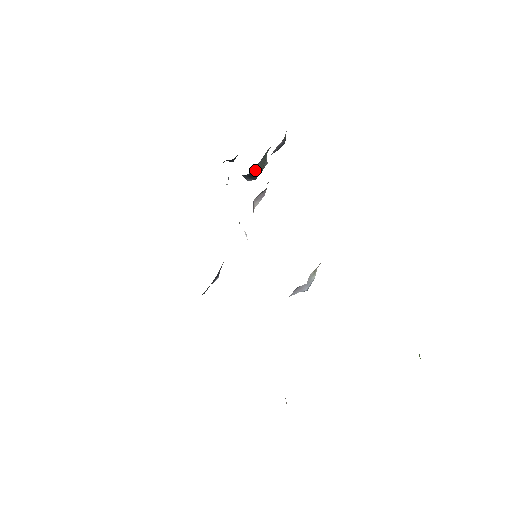
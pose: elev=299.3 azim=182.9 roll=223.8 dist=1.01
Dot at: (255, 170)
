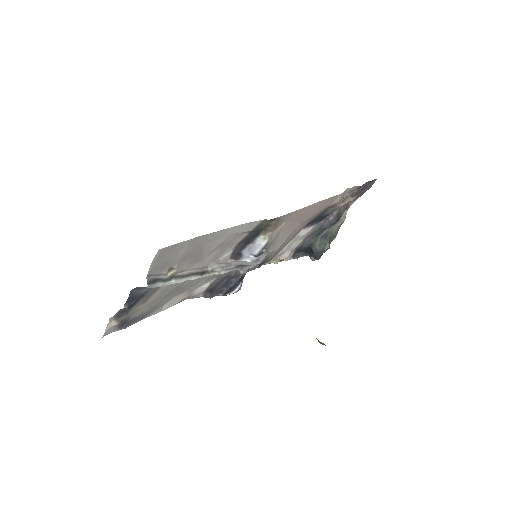
Dot at: (314, 245)
